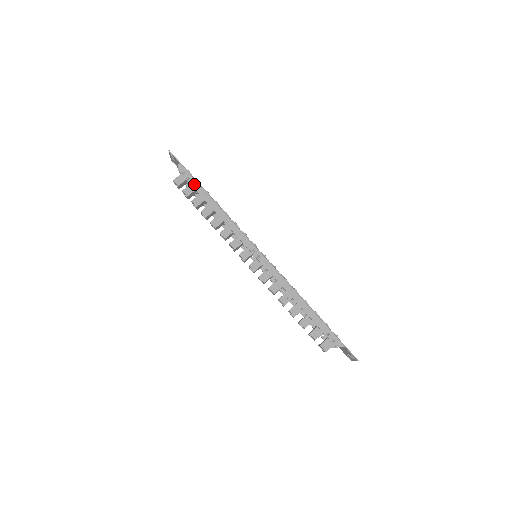
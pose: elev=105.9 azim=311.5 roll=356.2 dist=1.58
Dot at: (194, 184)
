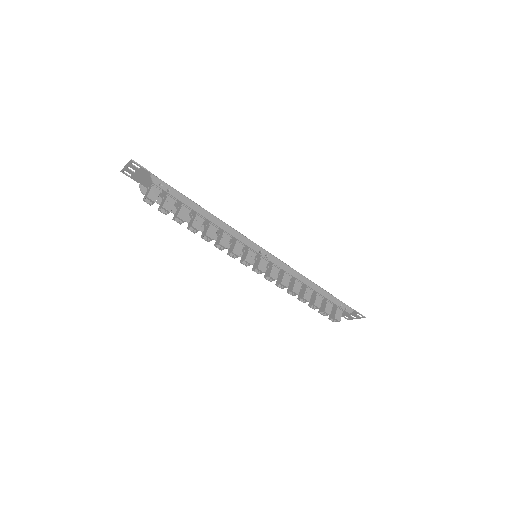
Dot at: (178, 196)
